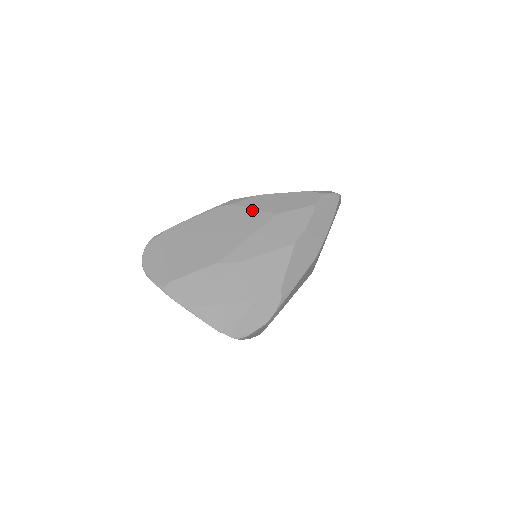
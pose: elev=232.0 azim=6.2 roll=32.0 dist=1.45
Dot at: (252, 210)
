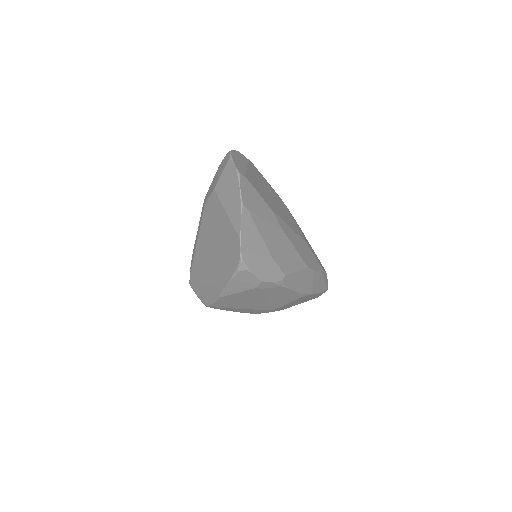
Dot at: (296, 224)
